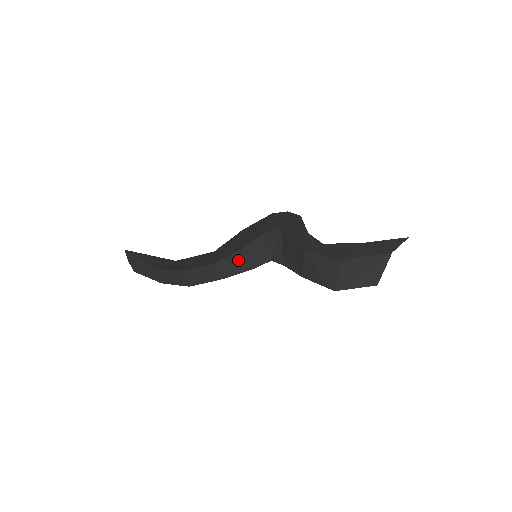
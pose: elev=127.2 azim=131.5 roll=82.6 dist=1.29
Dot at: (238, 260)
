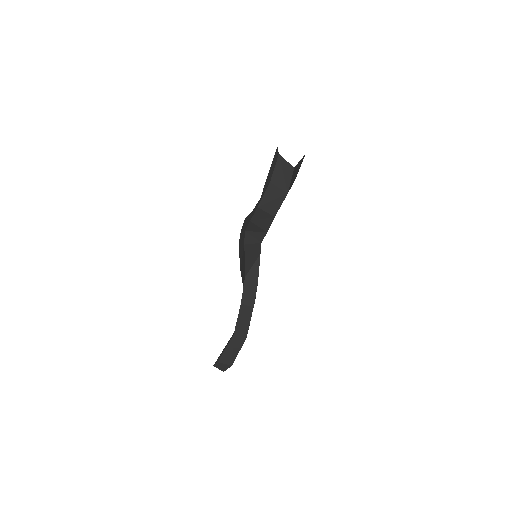
Dot at: (250, 263)
